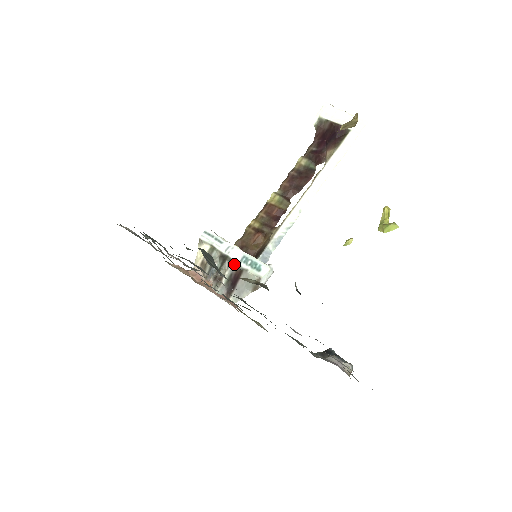
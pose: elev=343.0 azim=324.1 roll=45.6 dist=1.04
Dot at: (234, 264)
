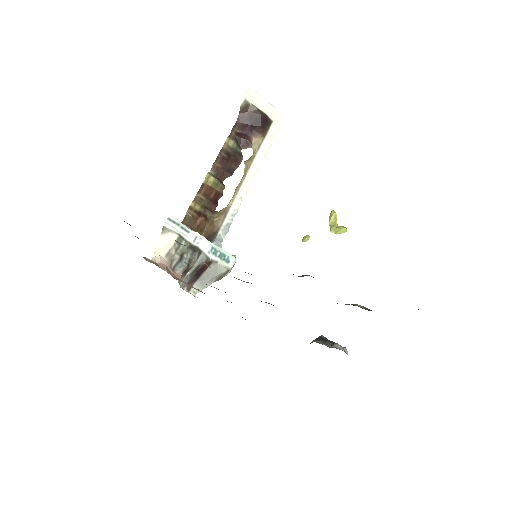
Dot at: (204, 255)
